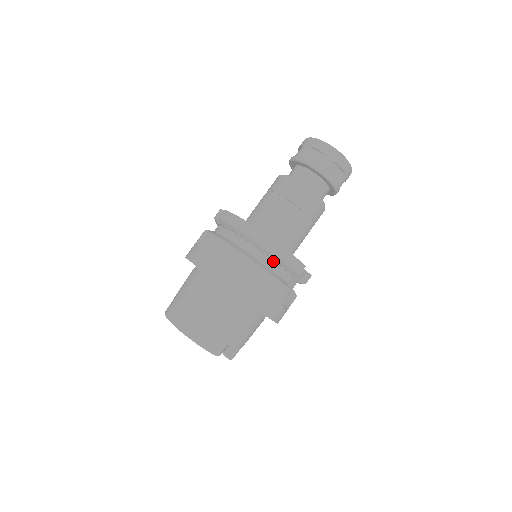
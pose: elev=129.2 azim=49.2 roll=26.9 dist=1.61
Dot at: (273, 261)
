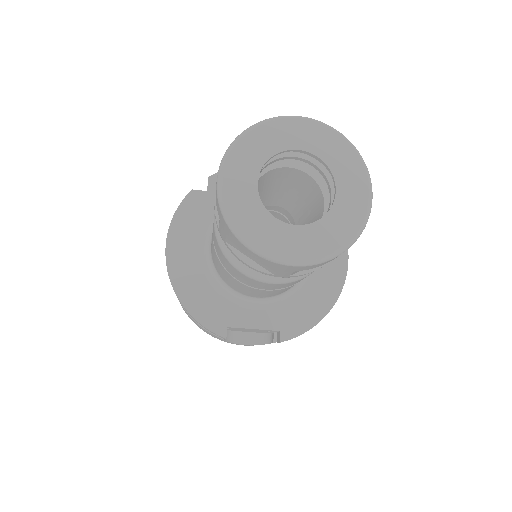
Dot at: occluded
